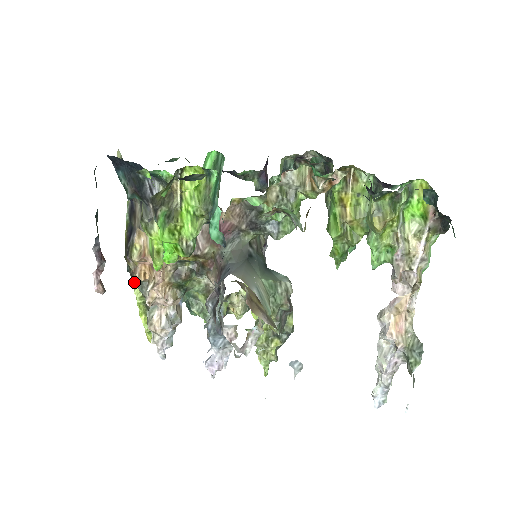
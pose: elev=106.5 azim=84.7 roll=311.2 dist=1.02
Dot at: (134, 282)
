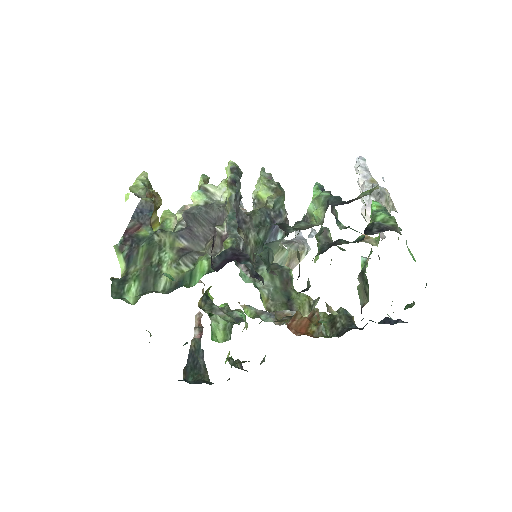
Dot at: occluded
